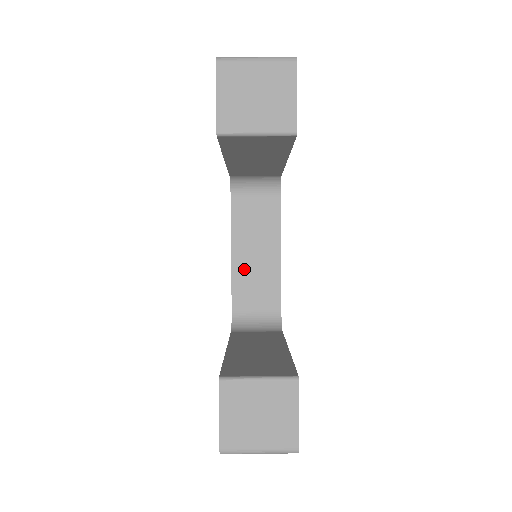
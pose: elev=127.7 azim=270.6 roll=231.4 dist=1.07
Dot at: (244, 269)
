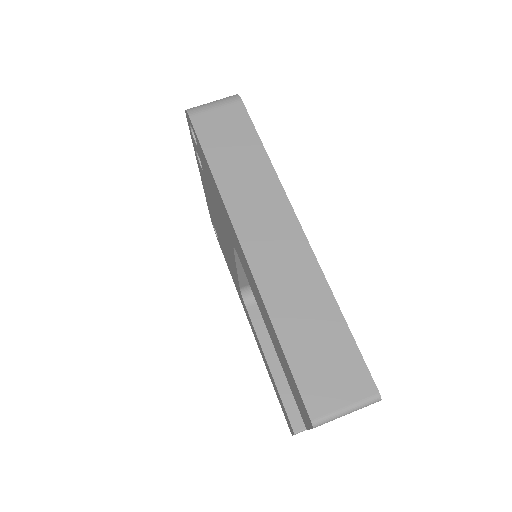
Dot at: occluded
